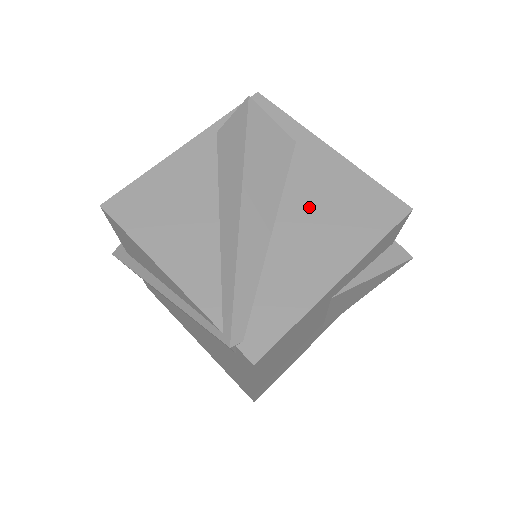
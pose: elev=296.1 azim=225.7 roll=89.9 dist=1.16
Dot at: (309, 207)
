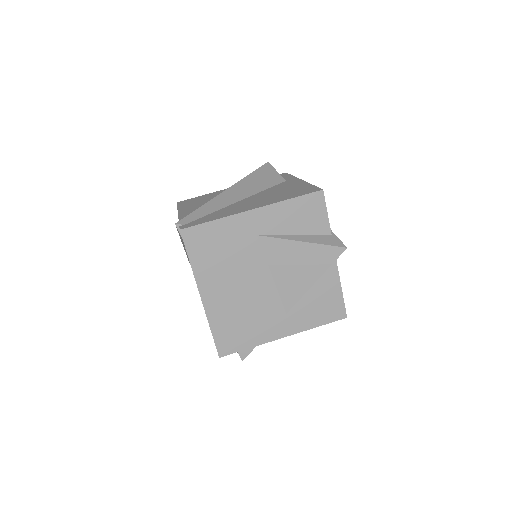
Dot at: (267, 194)
